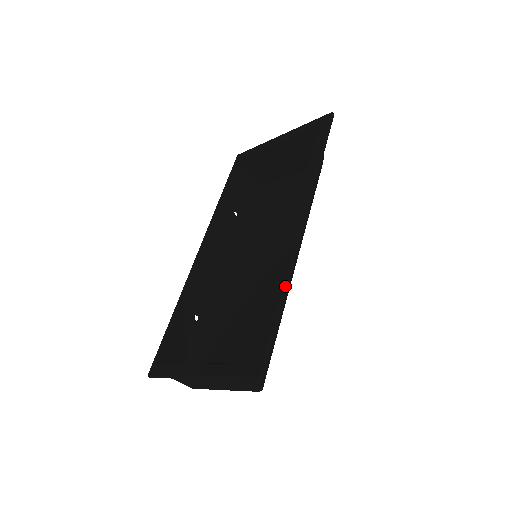
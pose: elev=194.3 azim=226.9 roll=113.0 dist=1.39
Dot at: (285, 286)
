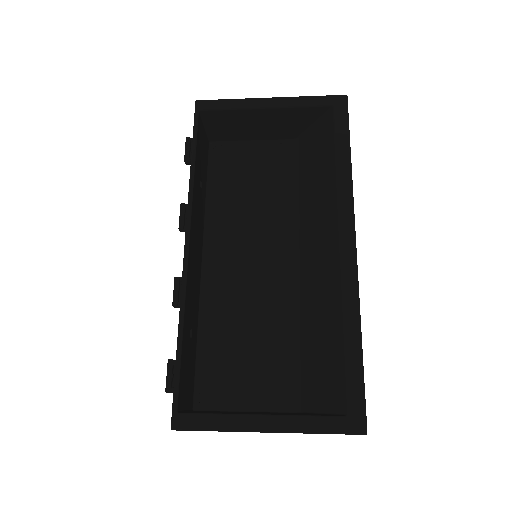
Dot at: occluded
